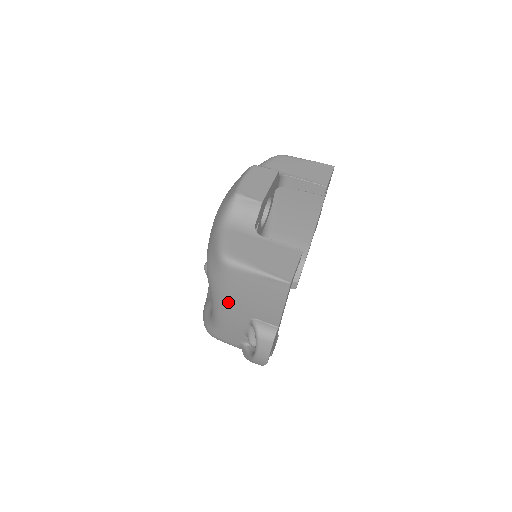
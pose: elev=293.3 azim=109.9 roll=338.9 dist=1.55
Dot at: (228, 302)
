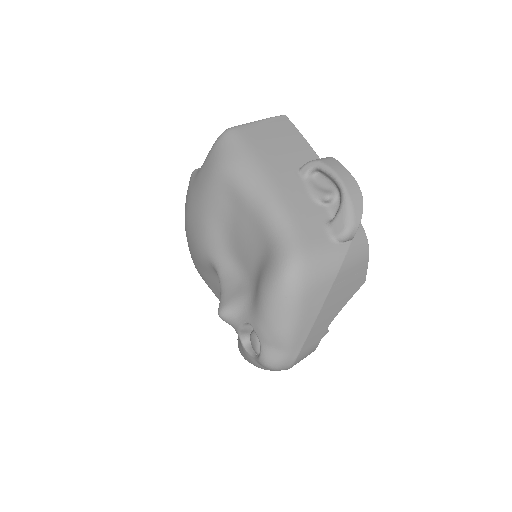
Dot at: (265, 165)
